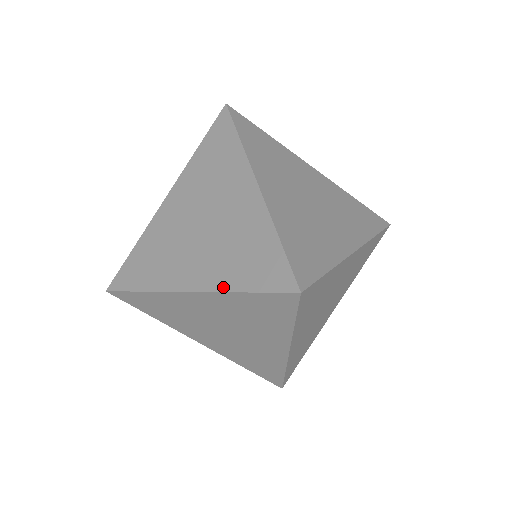
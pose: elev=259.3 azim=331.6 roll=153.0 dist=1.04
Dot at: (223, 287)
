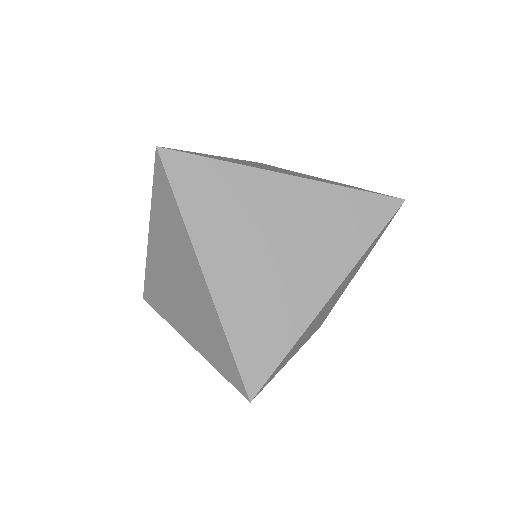
Dot at: (205, 356)
